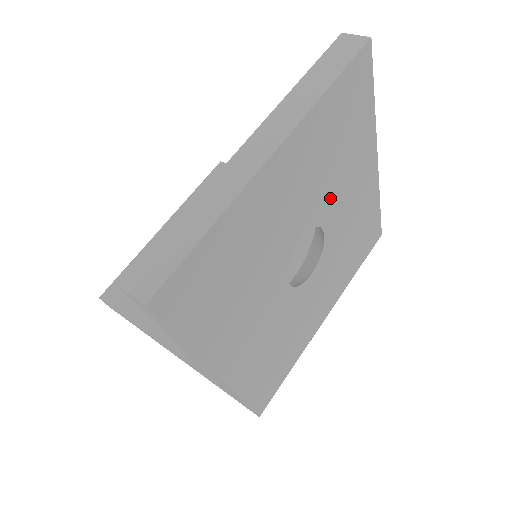
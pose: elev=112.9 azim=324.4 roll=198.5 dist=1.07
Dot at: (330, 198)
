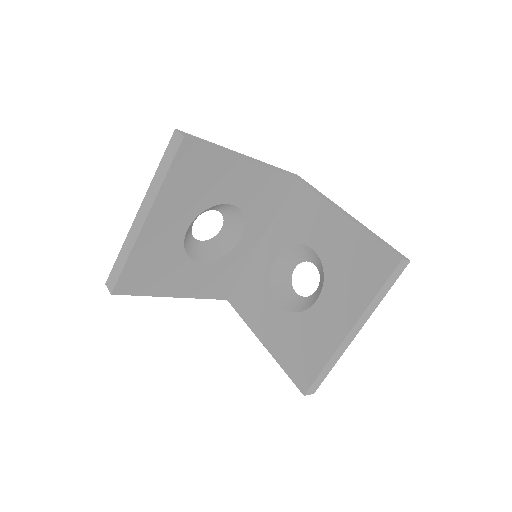
Dot at: occluded
